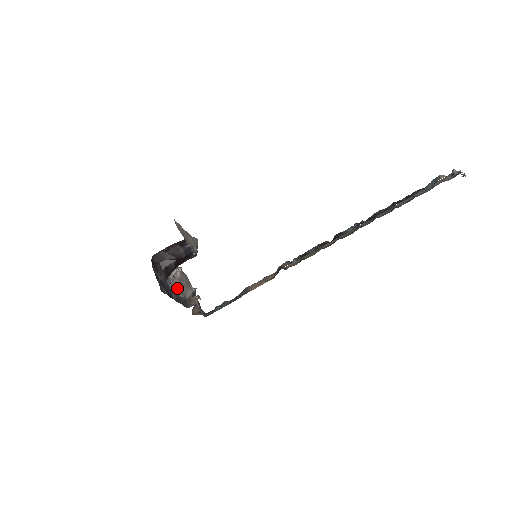
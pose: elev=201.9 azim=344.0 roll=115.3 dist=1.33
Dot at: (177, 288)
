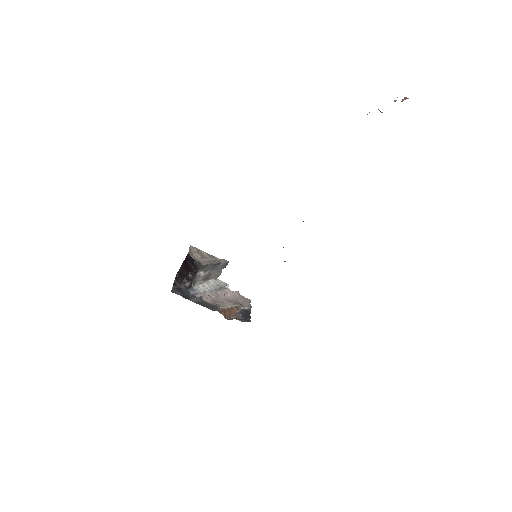
Dot at: (204, 296)
